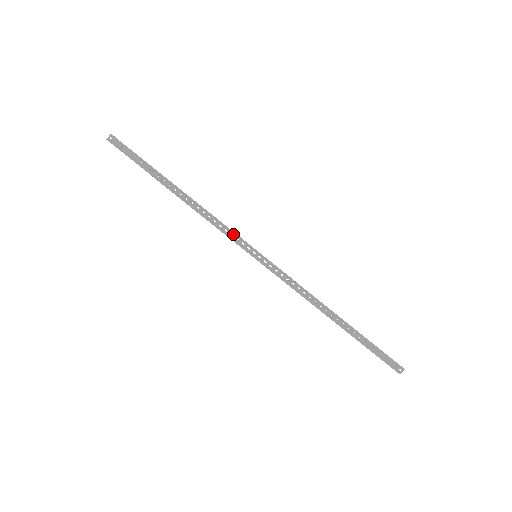
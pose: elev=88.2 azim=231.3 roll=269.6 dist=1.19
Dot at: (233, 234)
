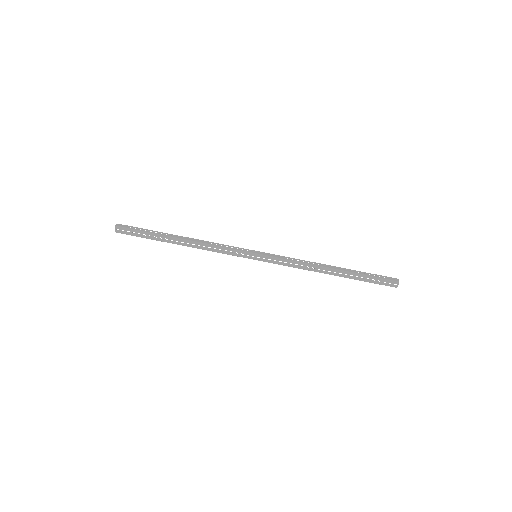
Dot at: (233, 247)
